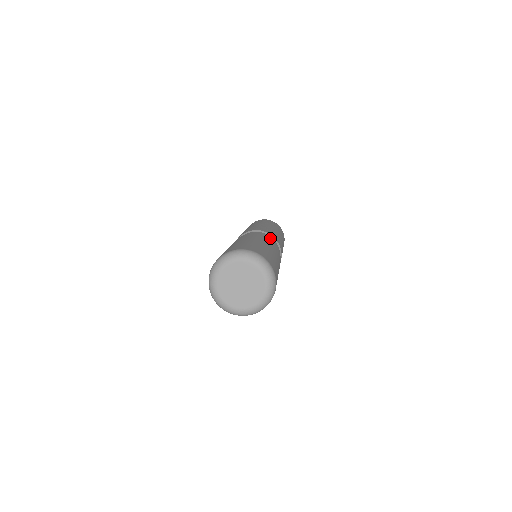
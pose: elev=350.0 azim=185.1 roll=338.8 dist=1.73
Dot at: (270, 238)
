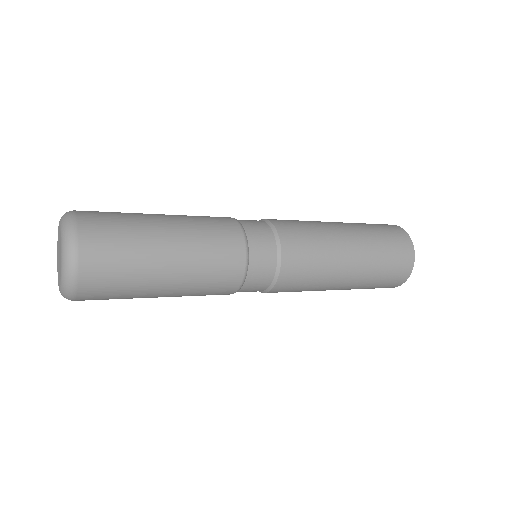
Dot at: (257, 231)
